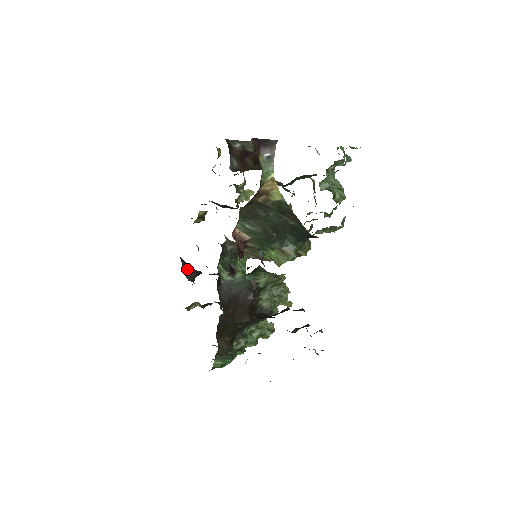
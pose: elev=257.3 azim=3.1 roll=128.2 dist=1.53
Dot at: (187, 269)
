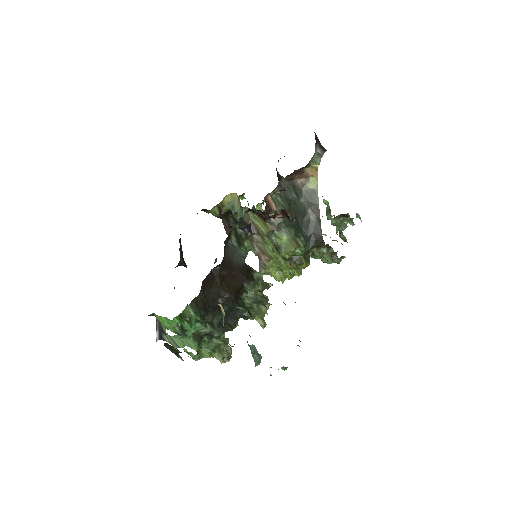
Dot at: (180, 248)
